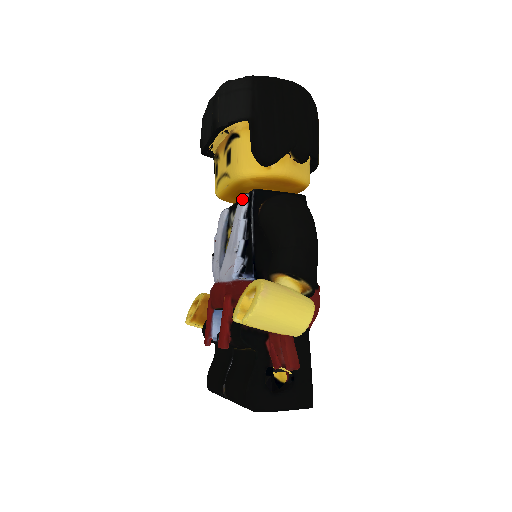
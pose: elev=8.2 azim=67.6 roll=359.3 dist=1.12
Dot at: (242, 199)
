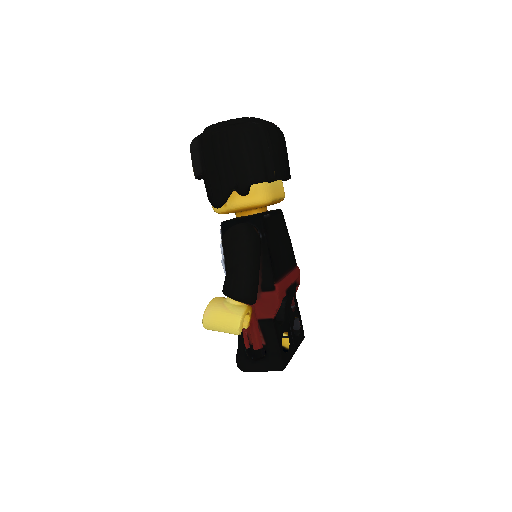
Dot at: occluded
